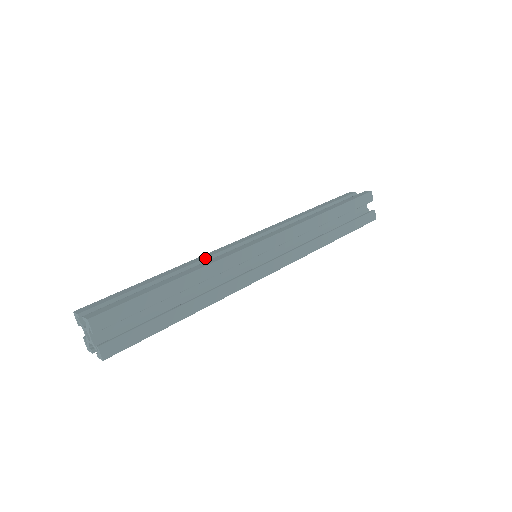
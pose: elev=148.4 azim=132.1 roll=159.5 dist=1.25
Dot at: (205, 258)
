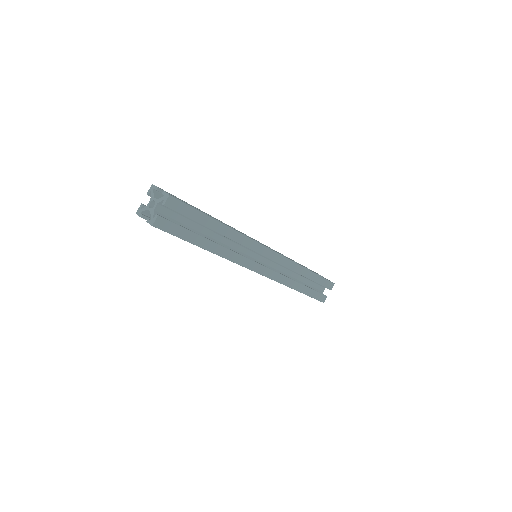
Dot at: occluded
